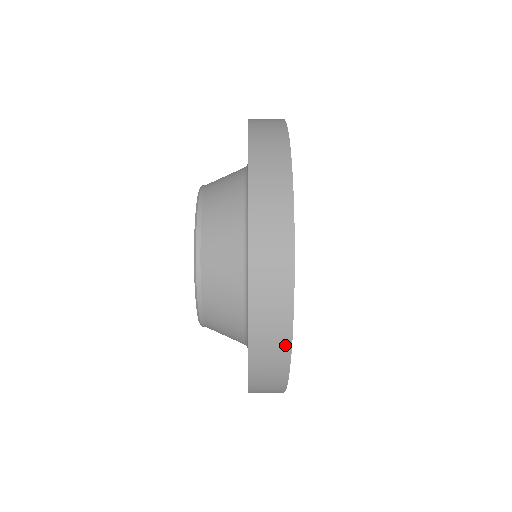
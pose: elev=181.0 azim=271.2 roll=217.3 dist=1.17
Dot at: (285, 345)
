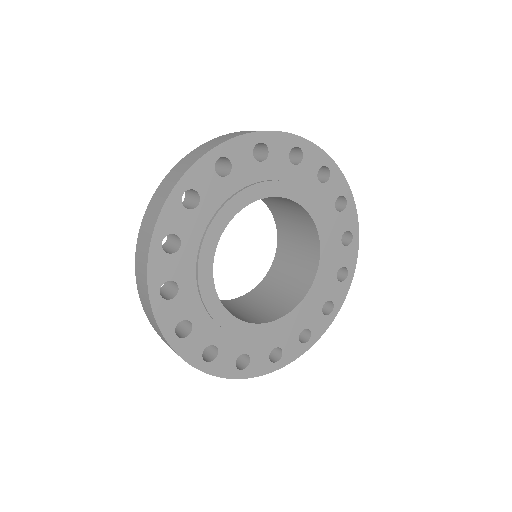
Dot at: (238, 377)
